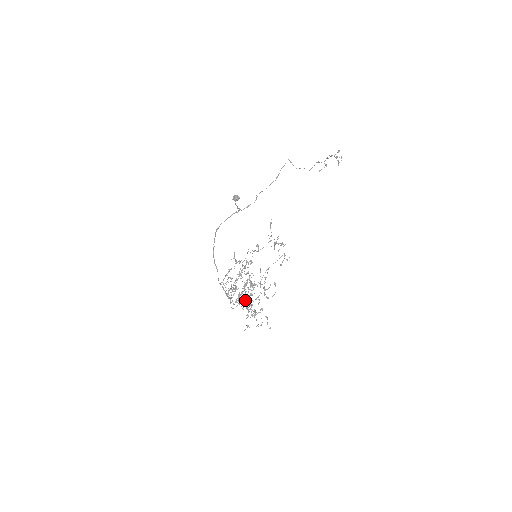
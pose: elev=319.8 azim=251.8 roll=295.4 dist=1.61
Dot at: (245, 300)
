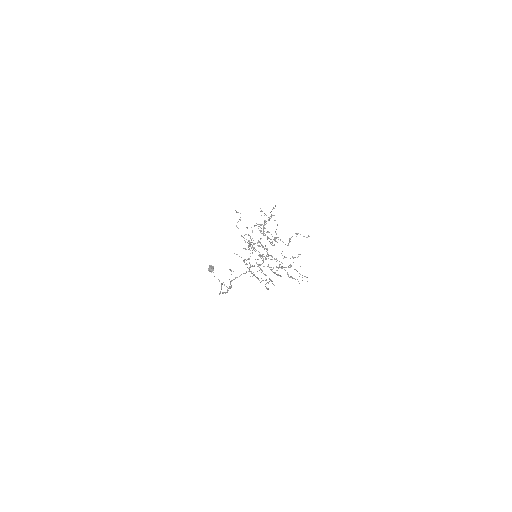
Dot at: (277, 260)
